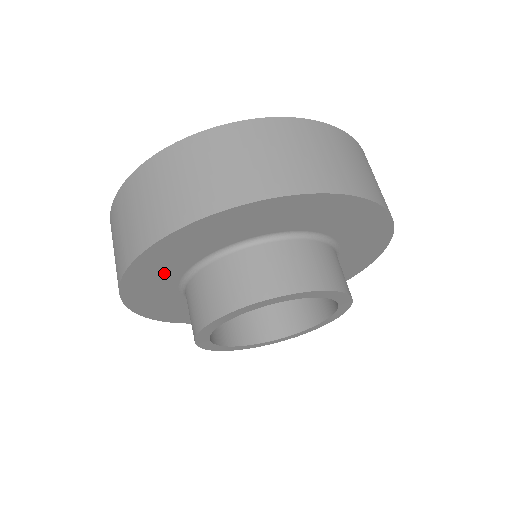
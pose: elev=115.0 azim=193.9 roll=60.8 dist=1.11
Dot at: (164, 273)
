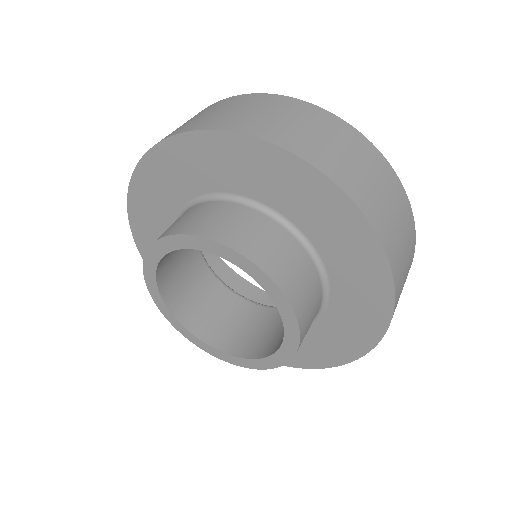
Dot at: (182, 178)
